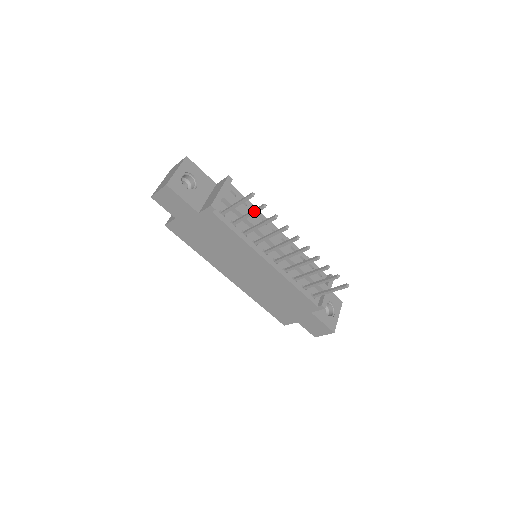
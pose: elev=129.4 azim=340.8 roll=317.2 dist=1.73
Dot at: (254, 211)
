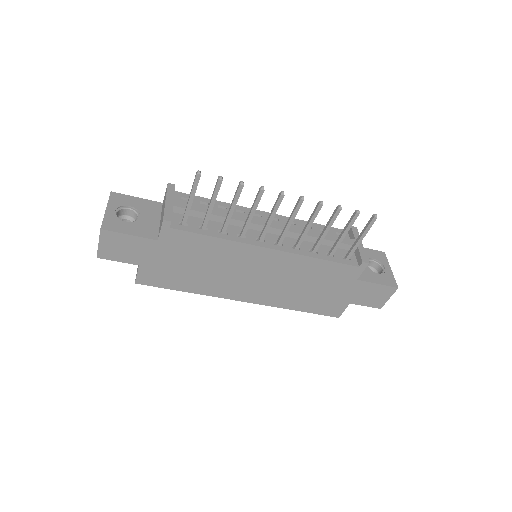
Dot at: (214, 194)
